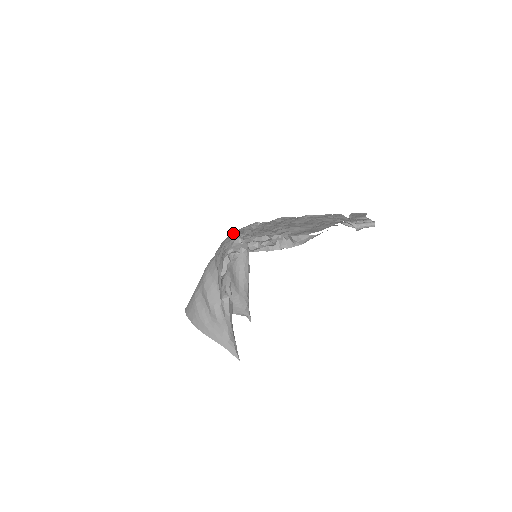
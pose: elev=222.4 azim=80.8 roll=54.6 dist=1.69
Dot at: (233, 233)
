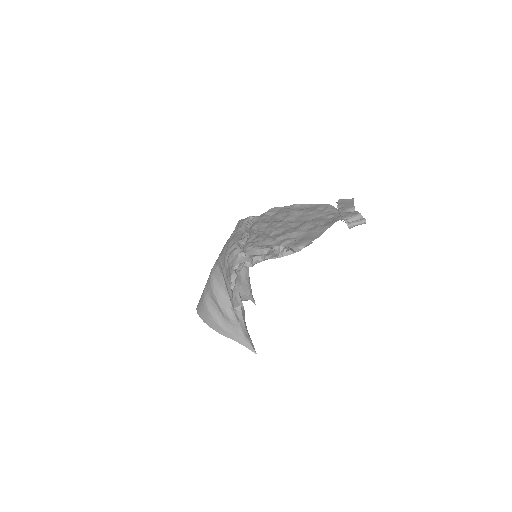
Dot at: (232, 240)
